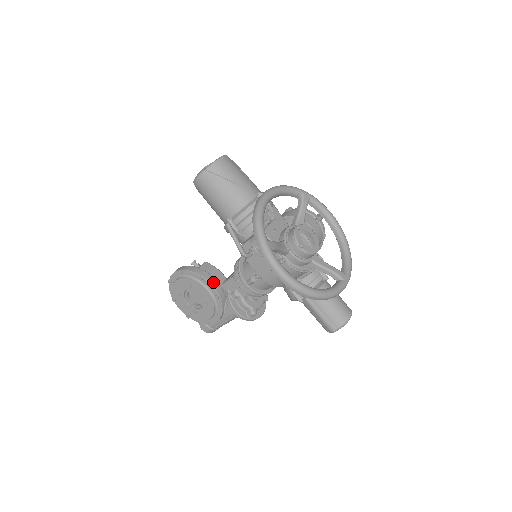
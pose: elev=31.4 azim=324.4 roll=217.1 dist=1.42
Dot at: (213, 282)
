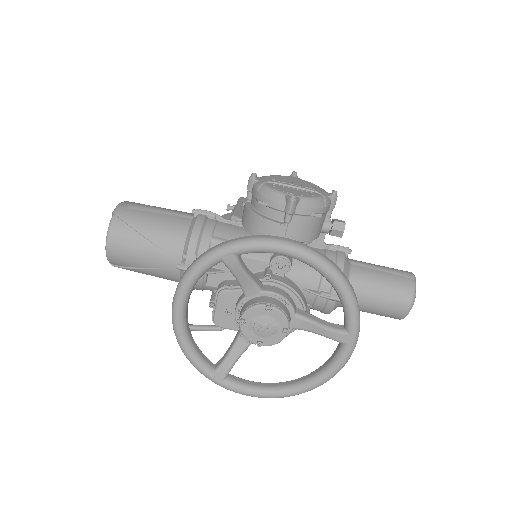
Dot at: occluded
